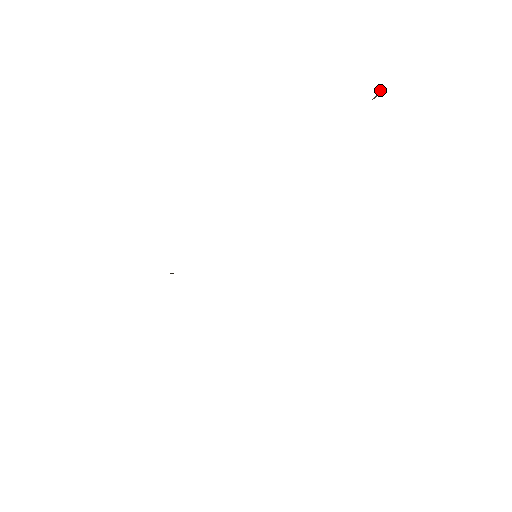
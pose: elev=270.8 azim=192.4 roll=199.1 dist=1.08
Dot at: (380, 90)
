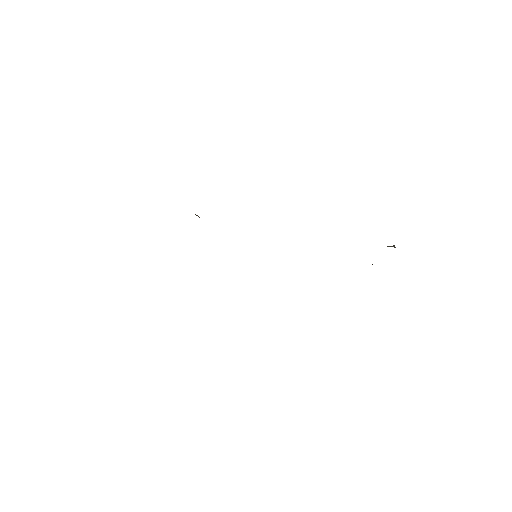
Dot at: (394, 245)
